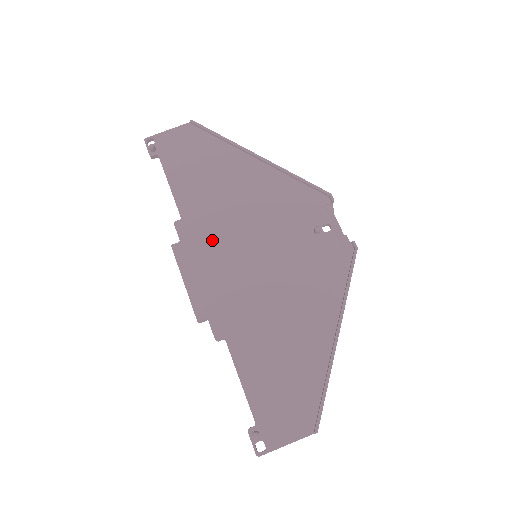
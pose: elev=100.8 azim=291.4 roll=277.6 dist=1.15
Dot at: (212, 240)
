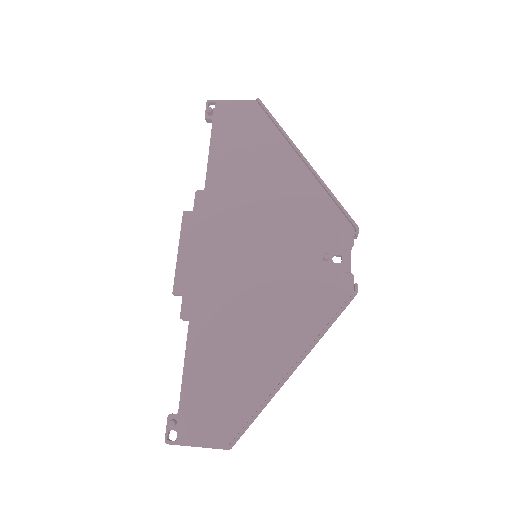
Dot at: (222, 223)
